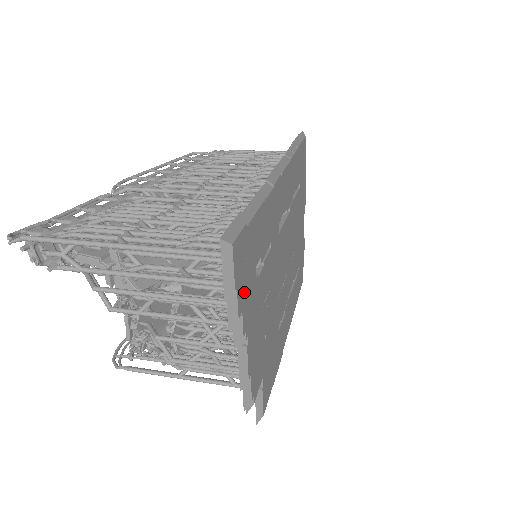
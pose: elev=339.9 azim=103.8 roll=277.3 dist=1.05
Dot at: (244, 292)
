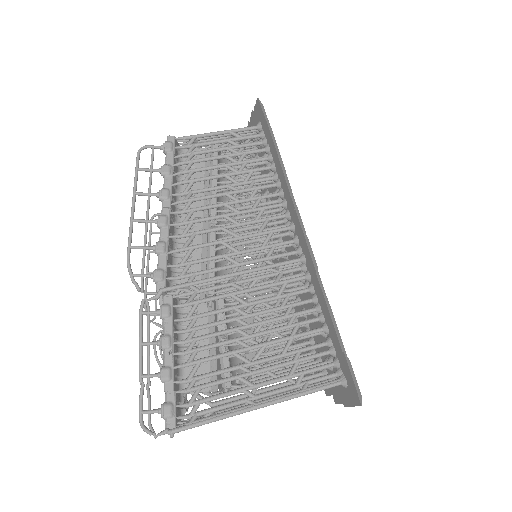
Dot at: occluded
